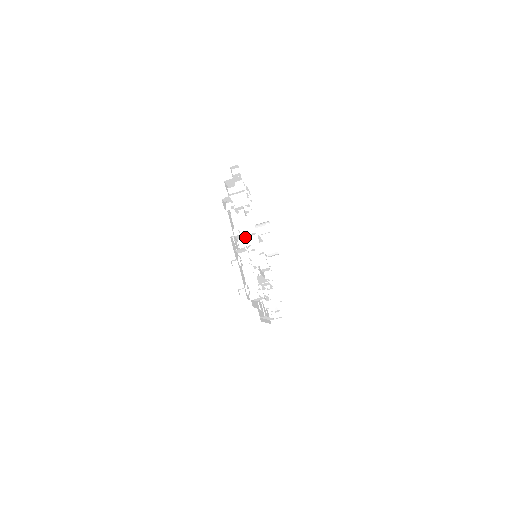
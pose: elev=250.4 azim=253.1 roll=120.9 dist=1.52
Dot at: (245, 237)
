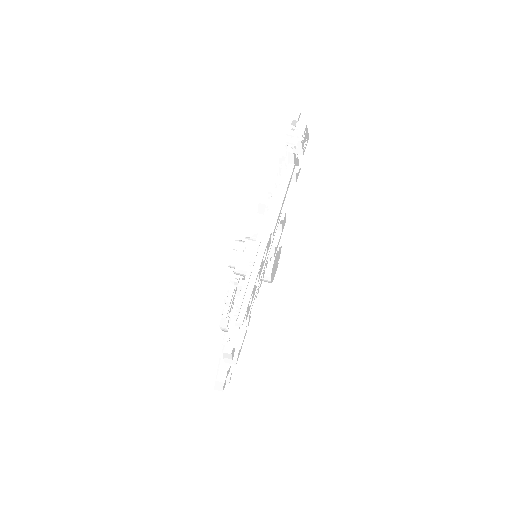
Dot at: occluded
